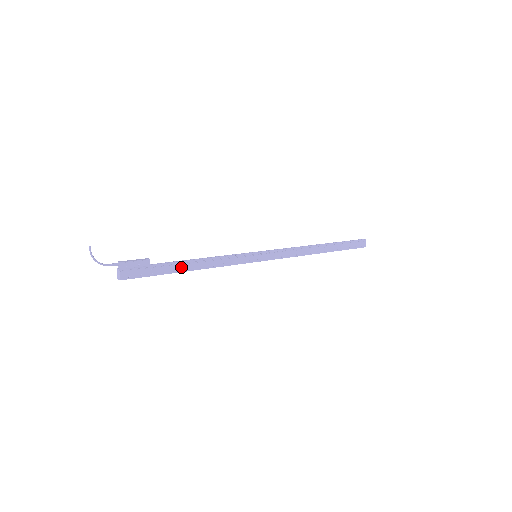
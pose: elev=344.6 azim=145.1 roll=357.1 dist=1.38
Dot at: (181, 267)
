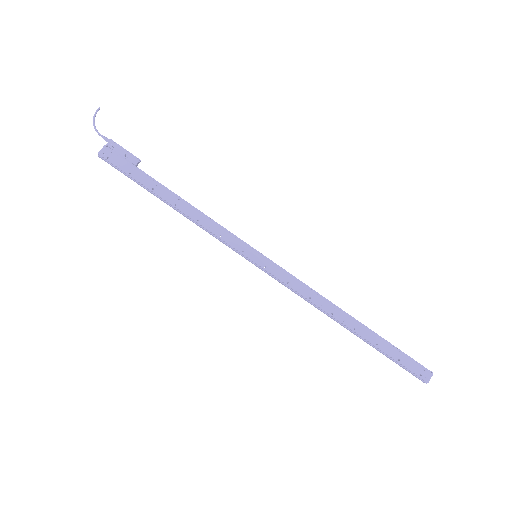
Dot at: (163, 192)
